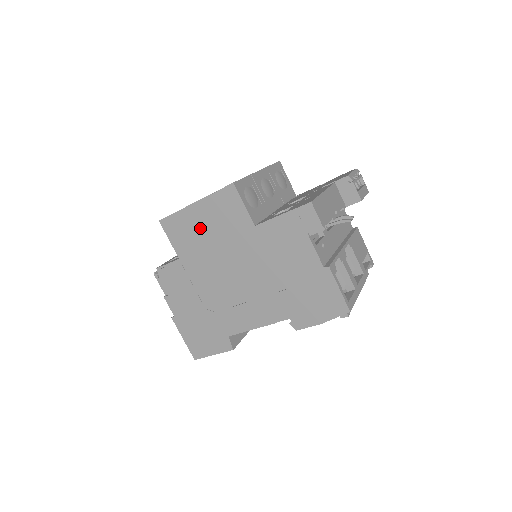
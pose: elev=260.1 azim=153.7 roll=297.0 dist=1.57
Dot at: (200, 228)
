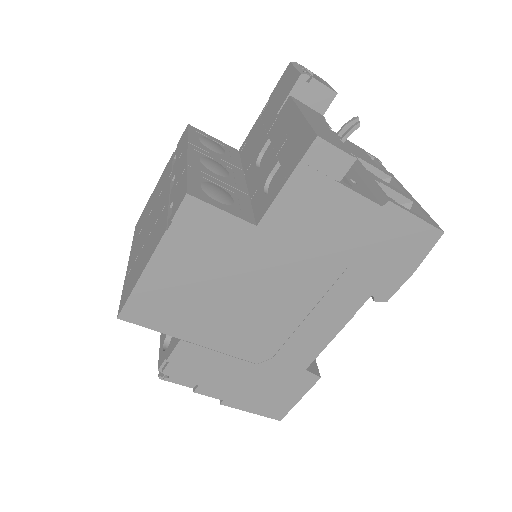
Dot at: (182, 284)
